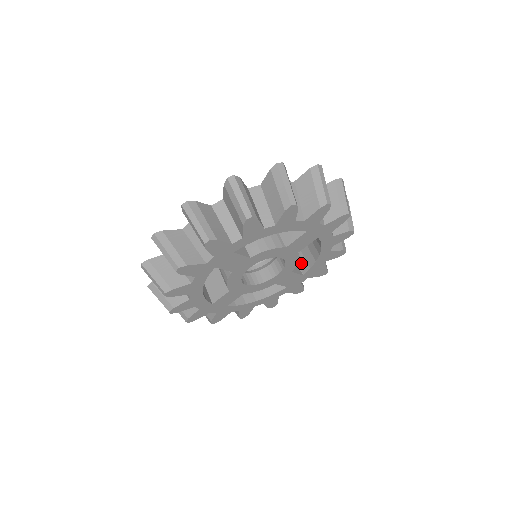
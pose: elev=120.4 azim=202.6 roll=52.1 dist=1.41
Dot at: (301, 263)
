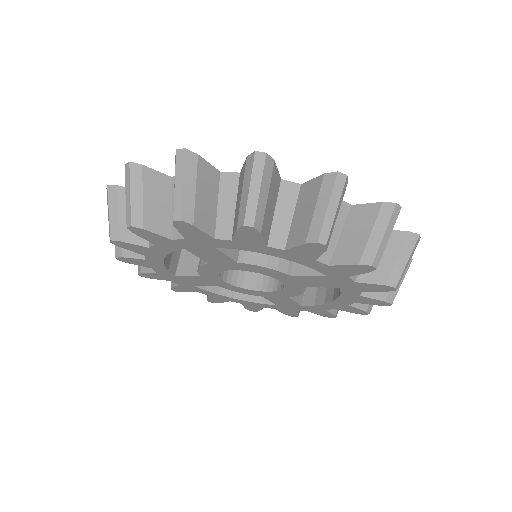
Dot at: (309, 291)
